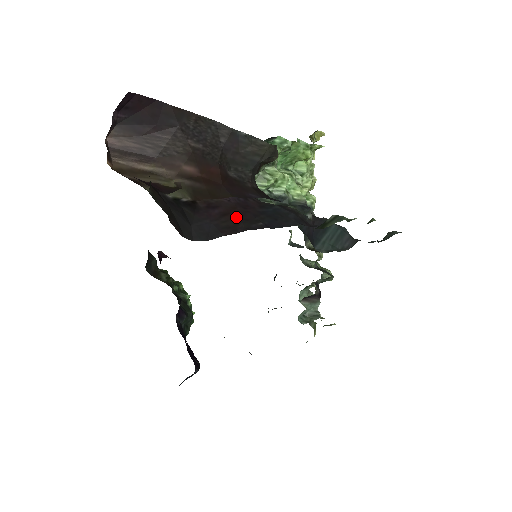
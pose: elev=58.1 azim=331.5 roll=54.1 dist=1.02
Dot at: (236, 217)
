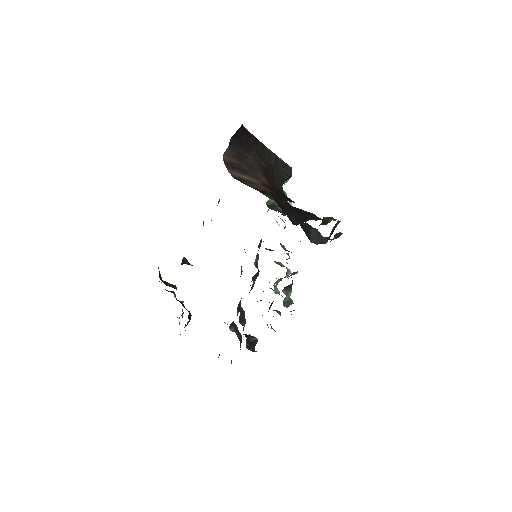
Dot at: (296, 213)
